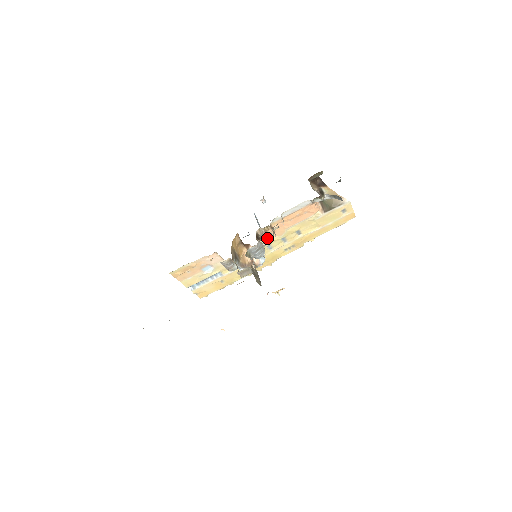
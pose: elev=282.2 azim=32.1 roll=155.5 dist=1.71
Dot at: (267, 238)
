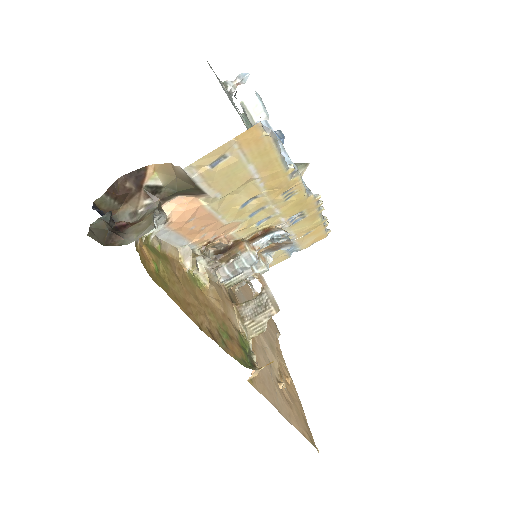
Dot at: (236, 234)
